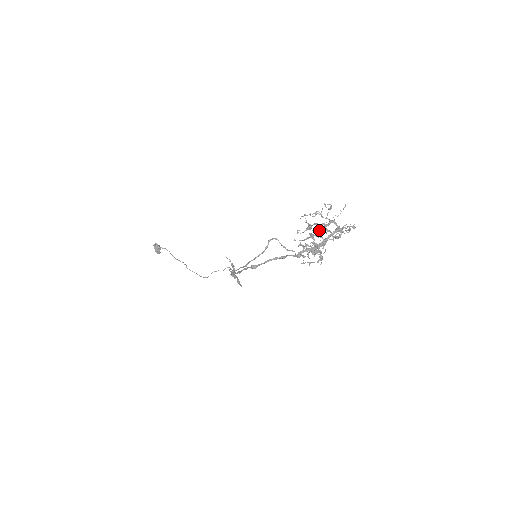
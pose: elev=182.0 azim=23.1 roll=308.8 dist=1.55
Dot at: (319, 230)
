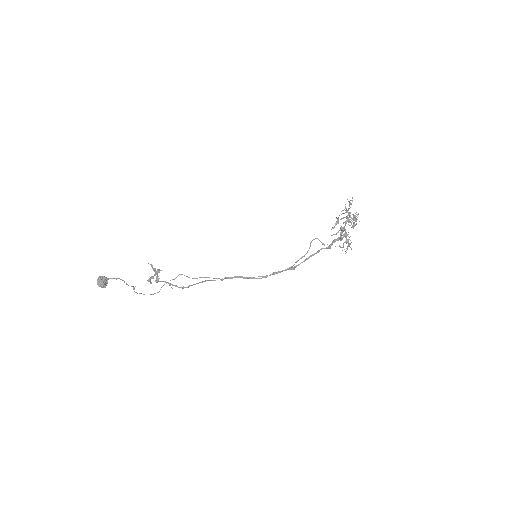
Dot at: occluded
